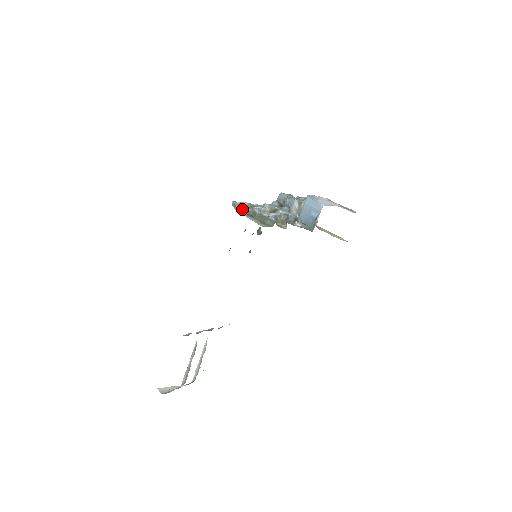
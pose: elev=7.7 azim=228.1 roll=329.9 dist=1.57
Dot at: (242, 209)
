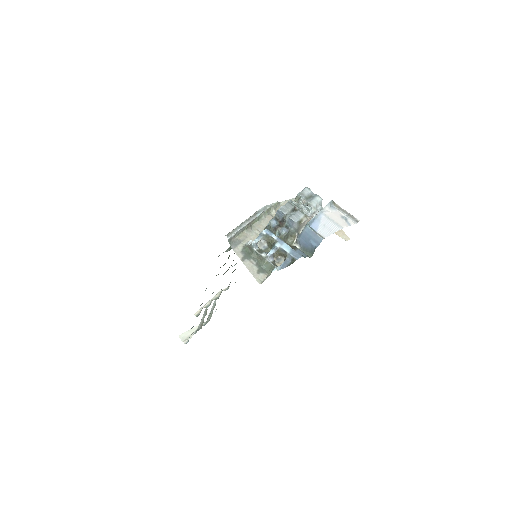
Dot at: (239, 239)
